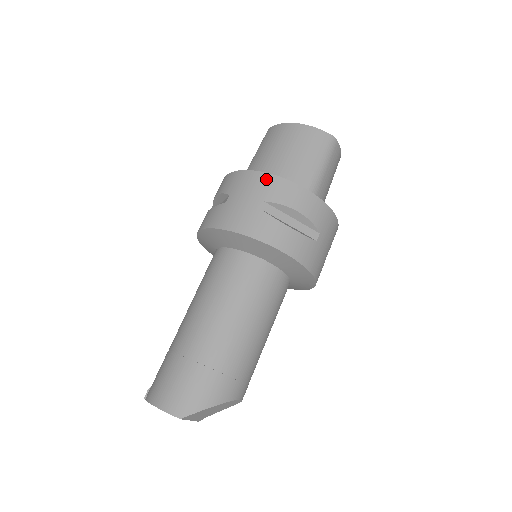
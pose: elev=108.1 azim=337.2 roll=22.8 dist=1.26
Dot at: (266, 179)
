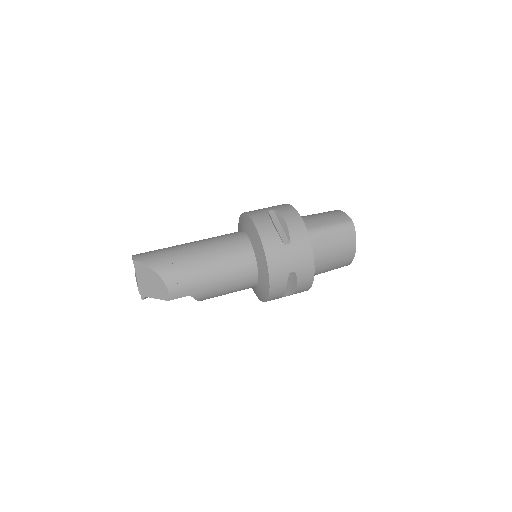
Dot at: (286, 205)
